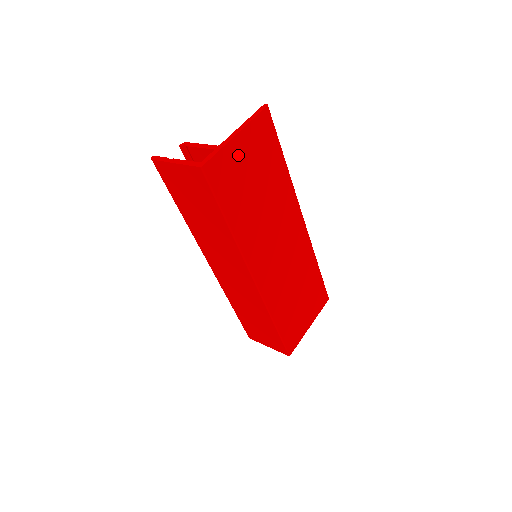
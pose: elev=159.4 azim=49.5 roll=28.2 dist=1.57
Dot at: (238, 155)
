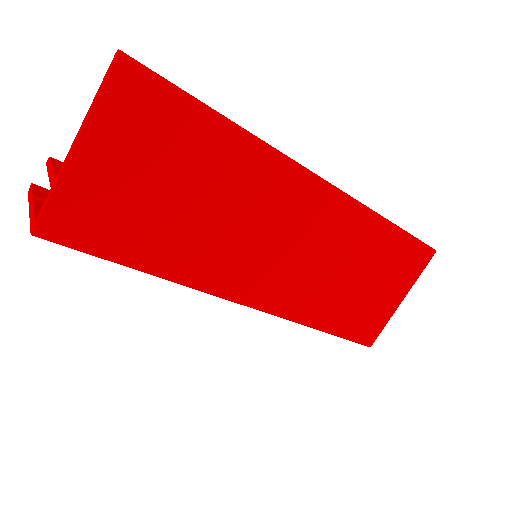
Dot at: (100, 175)
